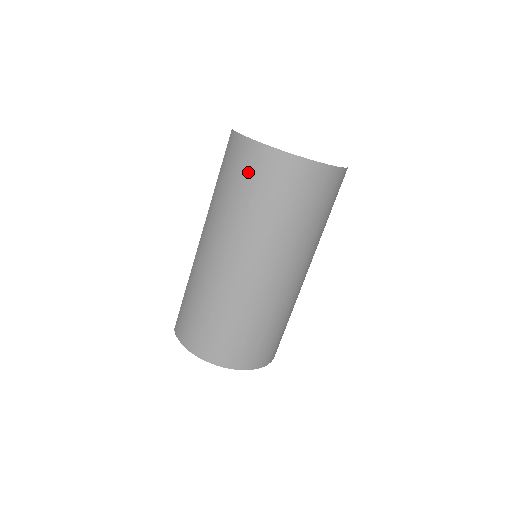
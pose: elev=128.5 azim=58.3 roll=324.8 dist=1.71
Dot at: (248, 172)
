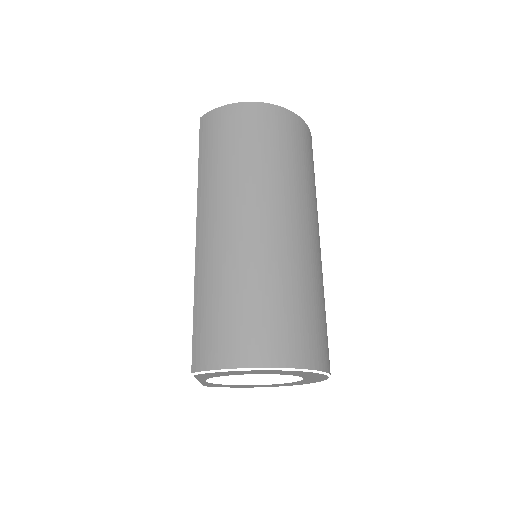
Dot at: (243, 128)
